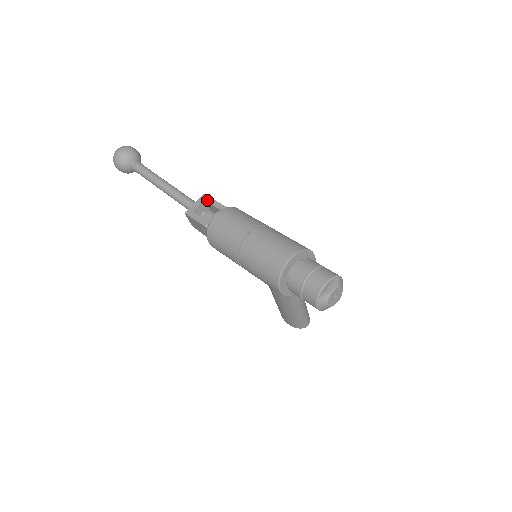
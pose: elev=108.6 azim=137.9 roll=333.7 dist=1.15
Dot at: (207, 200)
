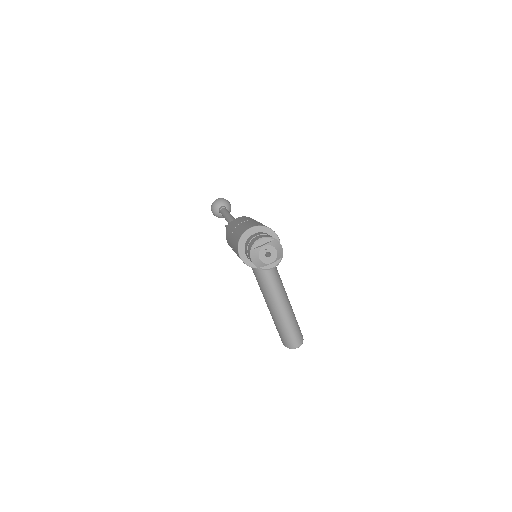
Dot at: occluded
